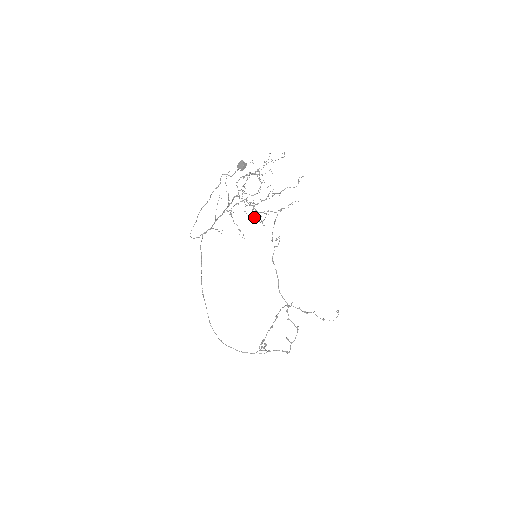
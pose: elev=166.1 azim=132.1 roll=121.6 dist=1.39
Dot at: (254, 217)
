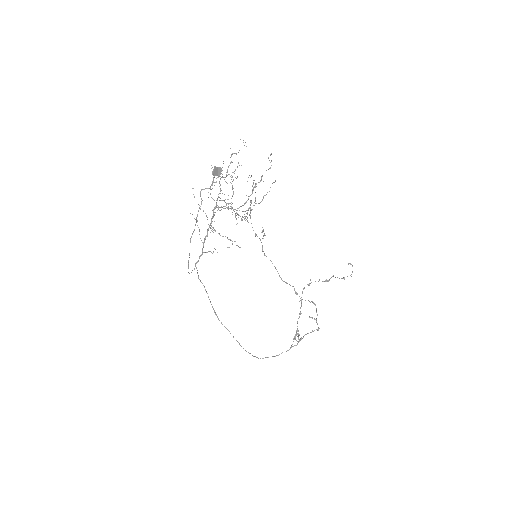
Dot at: (245, 217)
